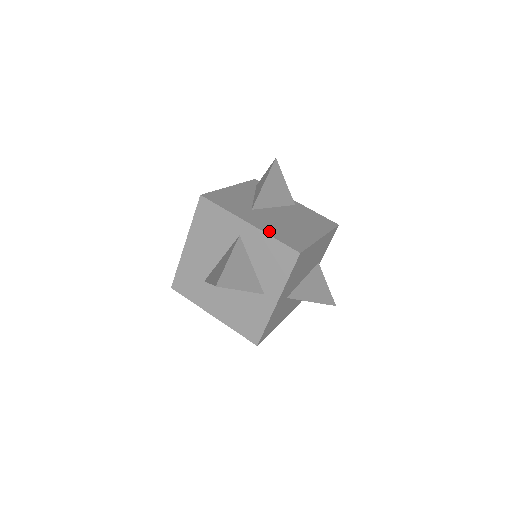
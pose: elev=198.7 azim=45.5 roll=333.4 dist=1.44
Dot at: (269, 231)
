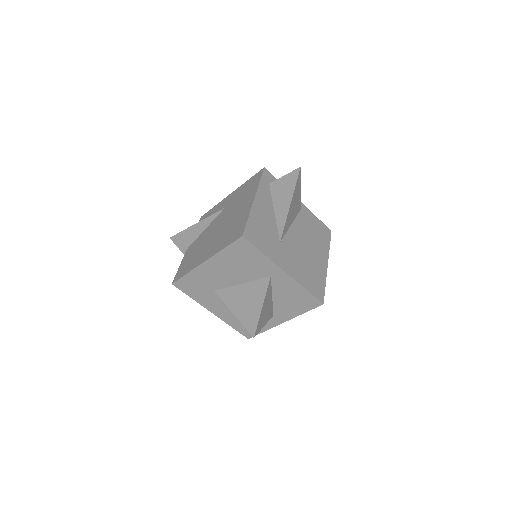
Dot at: (300, 278)
